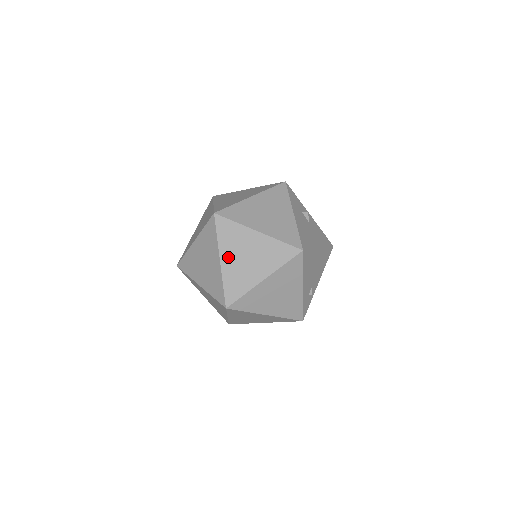
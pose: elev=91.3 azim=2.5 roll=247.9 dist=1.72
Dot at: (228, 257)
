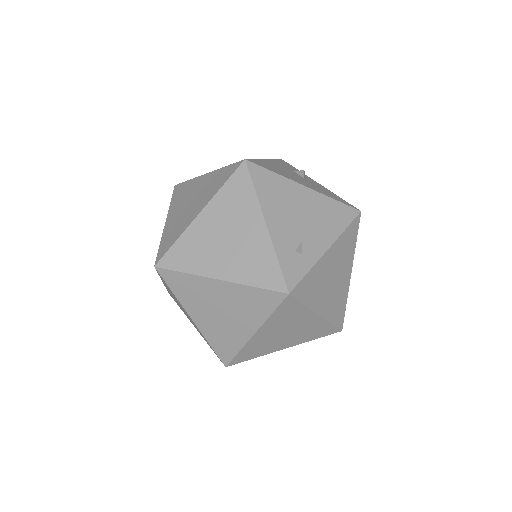
Dot at: (173, 214)
